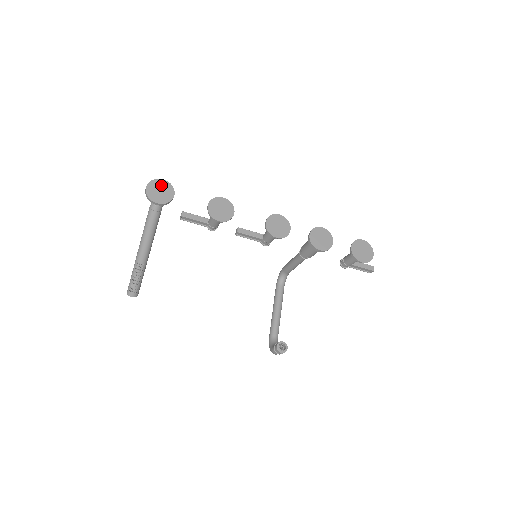
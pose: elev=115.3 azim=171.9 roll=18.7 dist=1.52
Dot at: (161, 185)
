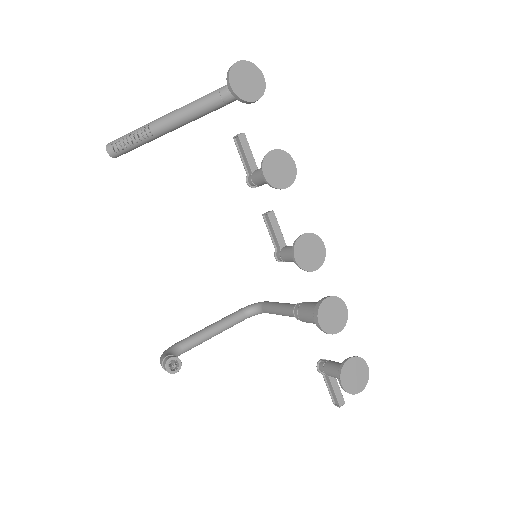
Dot at: (256, 78)
